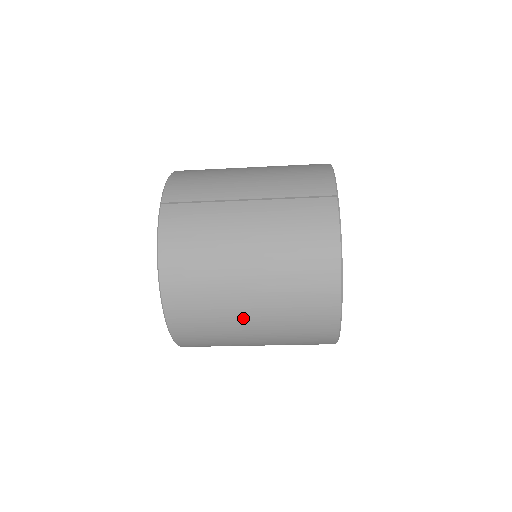
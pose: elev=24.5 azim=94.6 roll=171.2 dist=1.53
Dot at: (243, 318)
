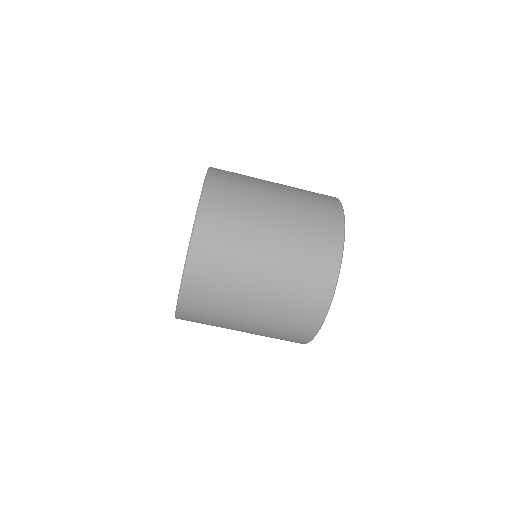
Dot at: (264, 227)
